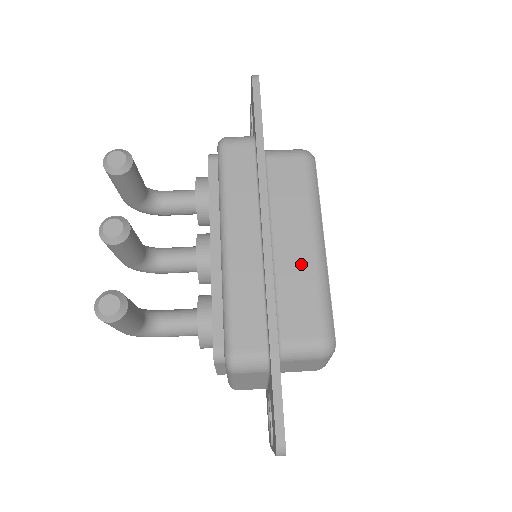
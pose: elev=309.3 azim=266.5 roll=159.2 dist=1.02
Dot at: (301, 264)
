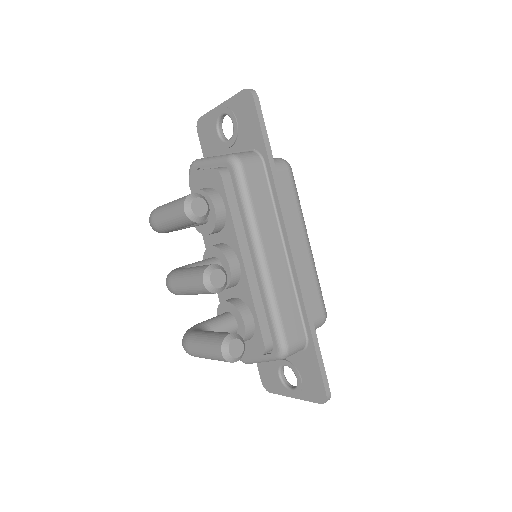
Dot at: (304, 263)
